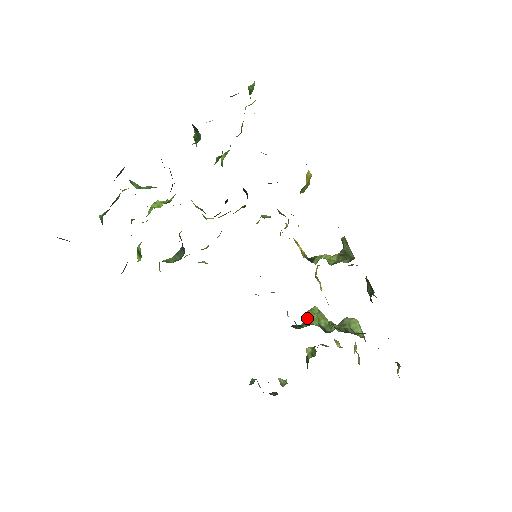
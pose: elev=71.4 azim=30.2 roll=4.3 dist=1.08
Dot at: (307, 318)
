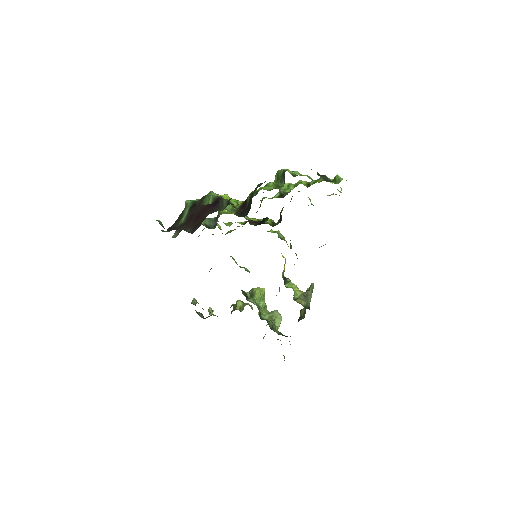
Dot at: (255, 293)
